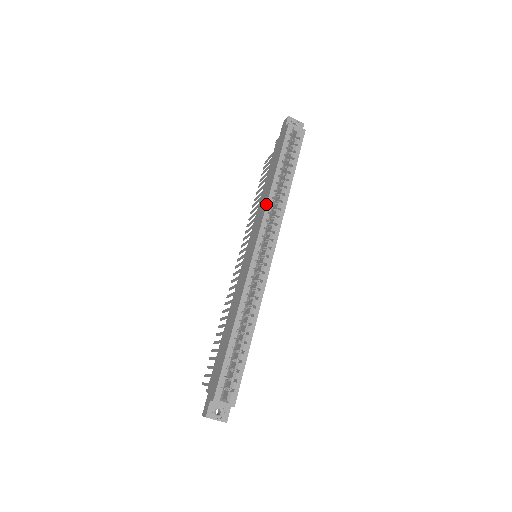
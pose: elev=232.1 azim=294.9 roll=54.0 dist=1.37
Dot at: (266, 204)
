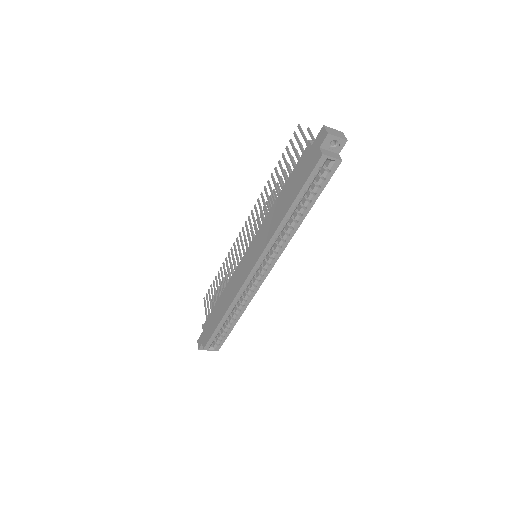
Dot at: (271, 238)
